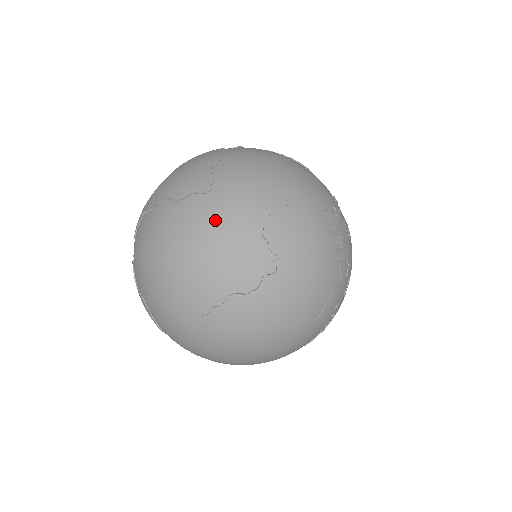
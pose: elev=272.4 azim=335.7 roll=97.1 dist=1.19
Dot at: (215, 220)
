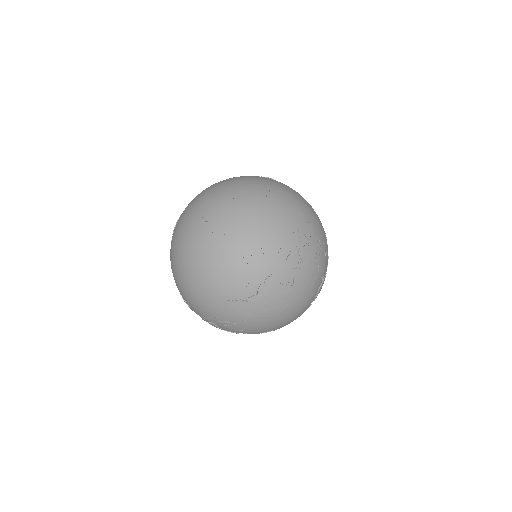
Dot at: (257, 178)
